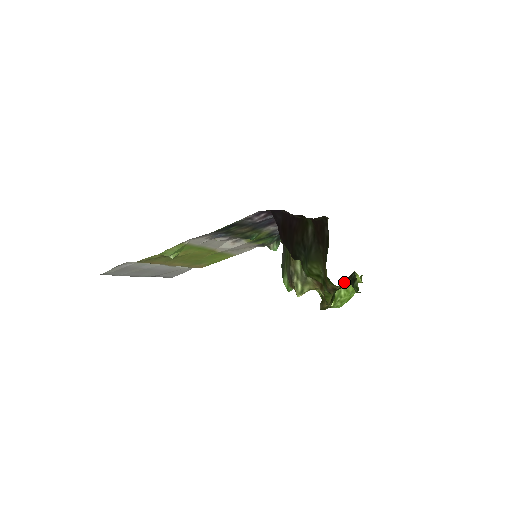
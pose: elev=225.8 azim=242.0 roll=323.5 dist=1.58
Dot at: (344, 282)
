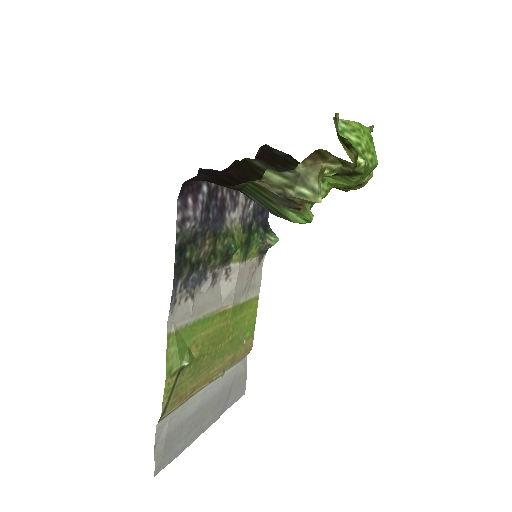
Dot at: (334, 120)
